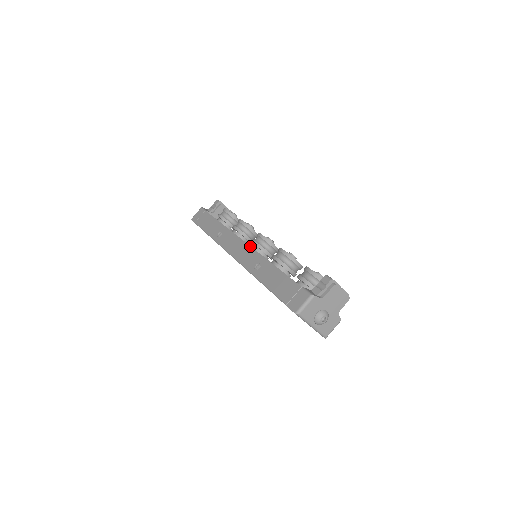
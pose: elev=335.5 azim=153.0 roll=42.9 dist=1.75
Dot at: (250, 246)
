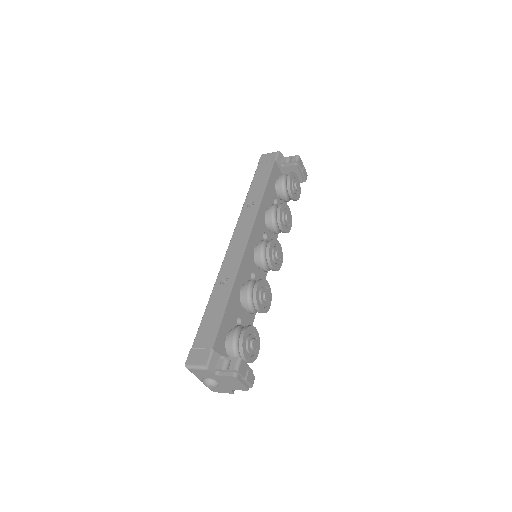
Dot at: (244, 252)
